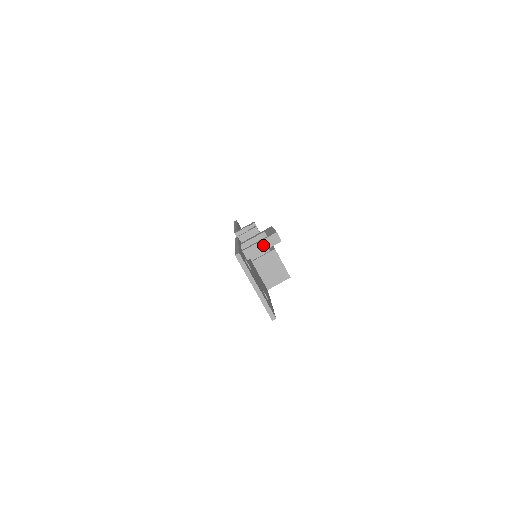
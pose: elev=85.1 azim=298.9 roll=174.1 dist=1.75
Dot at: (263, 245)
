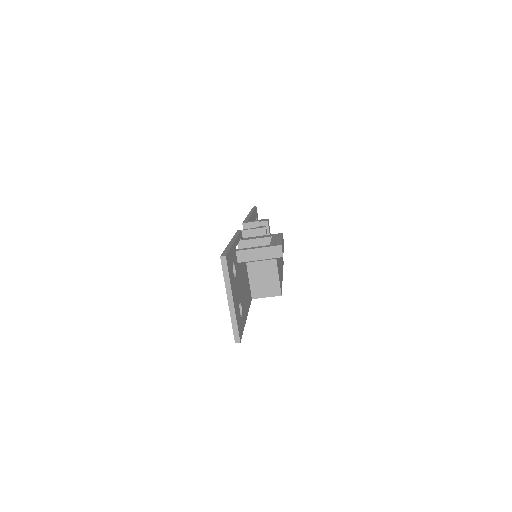
Dot at: (261, 253)
